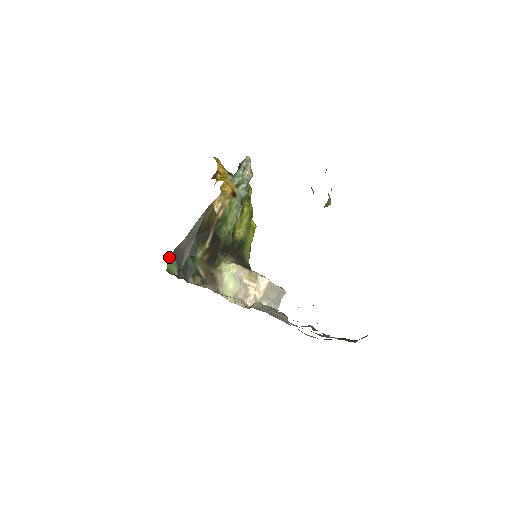
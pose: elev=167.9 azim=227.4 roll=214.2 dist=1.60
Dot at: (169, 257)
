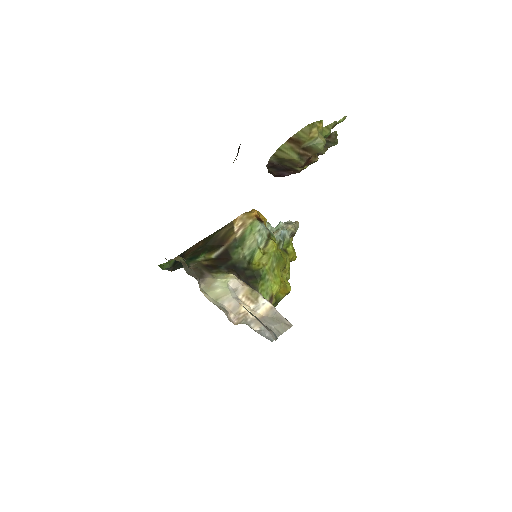
Dot at: (170, 261)
